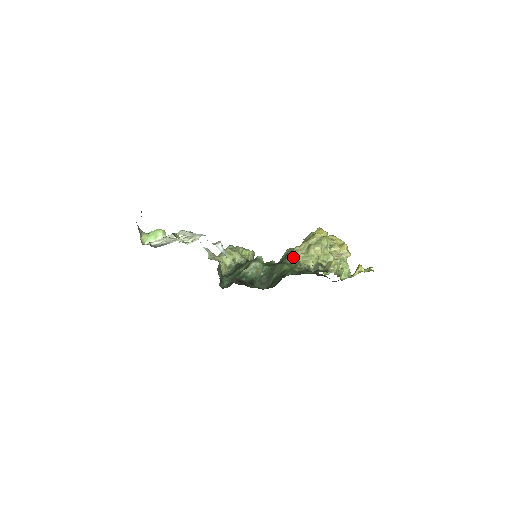
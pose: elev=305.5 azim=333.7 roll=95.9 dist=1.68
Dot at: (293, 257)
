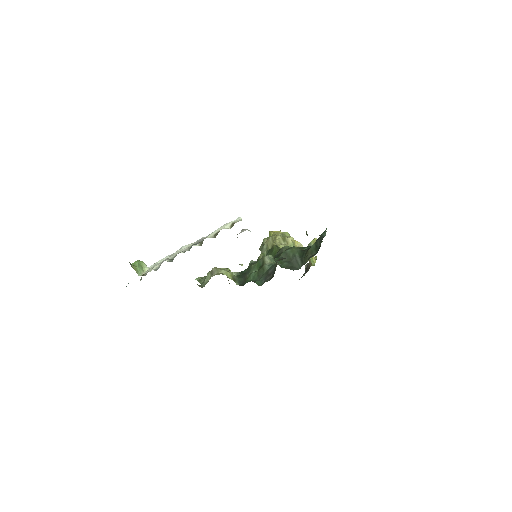
Dot at: occluded
